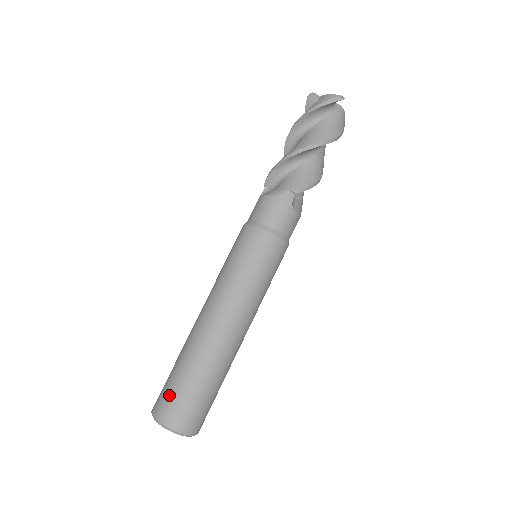
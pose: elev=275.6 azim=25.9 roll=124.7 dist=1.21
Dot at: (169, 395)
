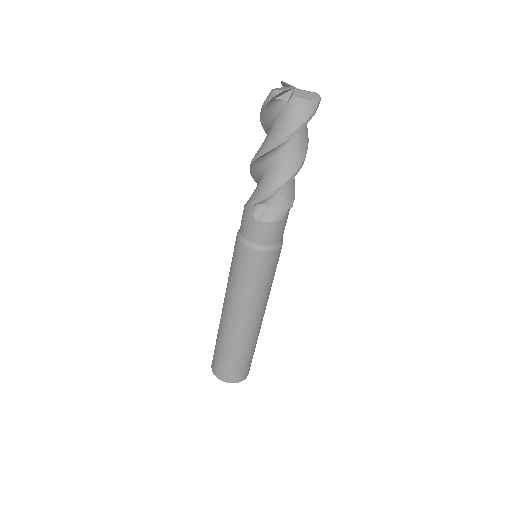
Dot at: (240, 370)
